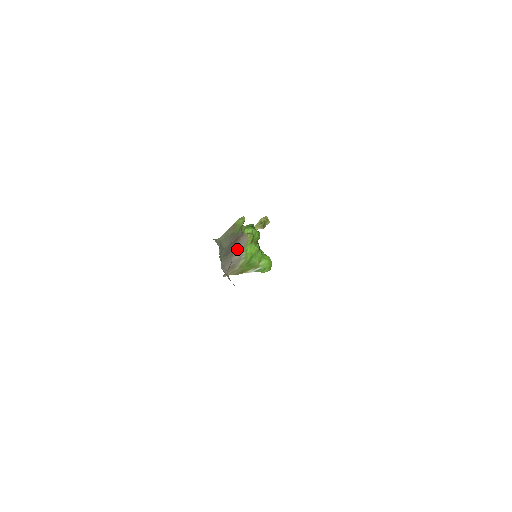
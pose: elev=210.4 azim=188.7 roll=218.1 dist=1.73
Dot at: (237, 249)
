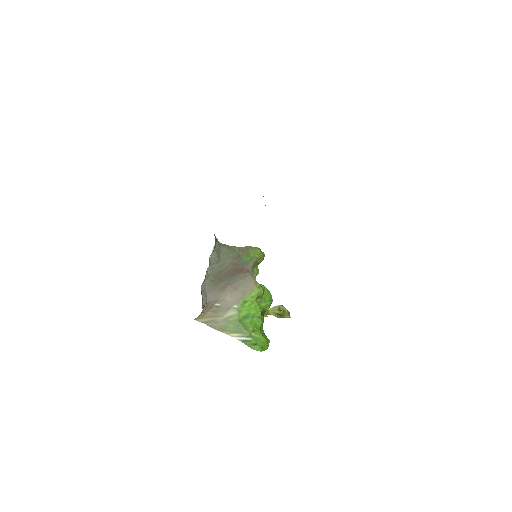
Dot at: (234, 288)
